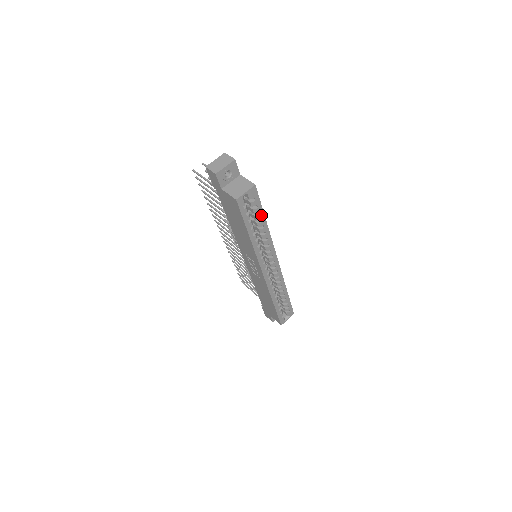
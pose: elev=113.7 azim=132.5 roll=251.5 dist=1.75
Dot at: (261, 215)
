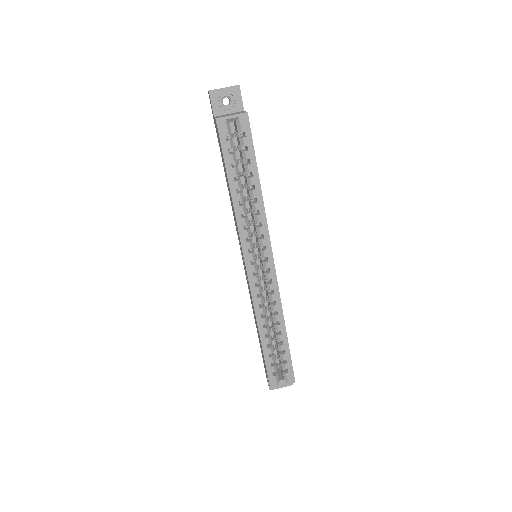
Dot at: (252, 166)
